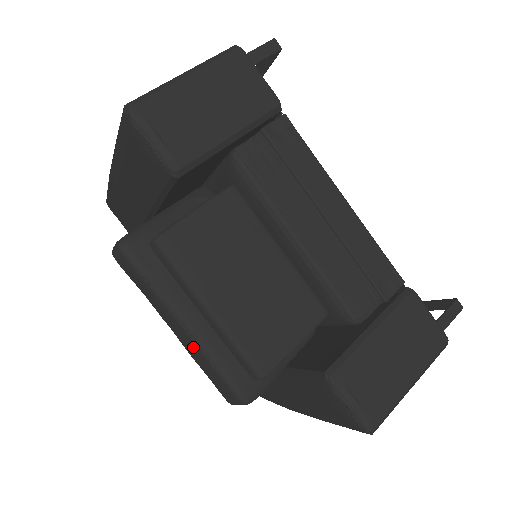
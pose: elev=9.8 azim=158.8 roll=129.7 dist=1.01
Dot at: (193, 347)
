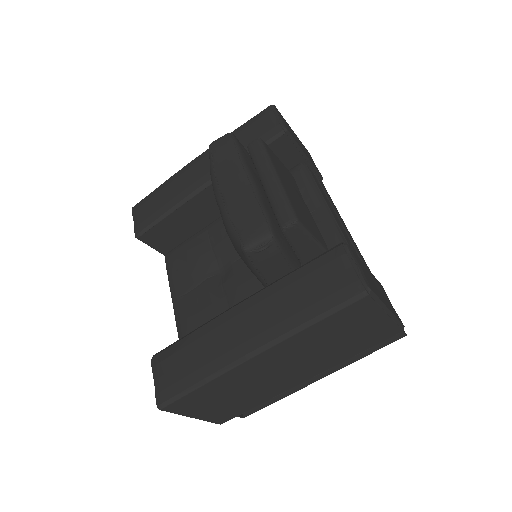
Dot at: (245, 194)
